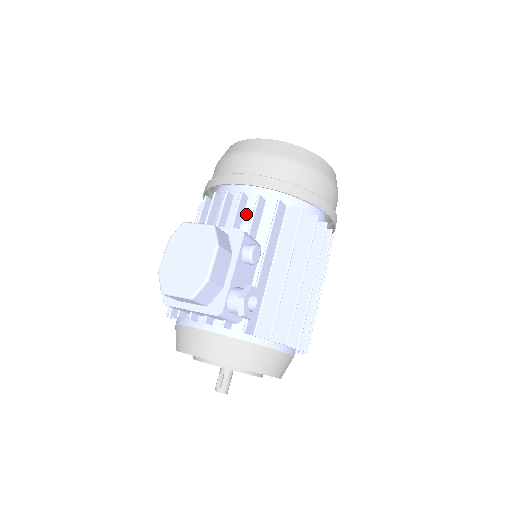
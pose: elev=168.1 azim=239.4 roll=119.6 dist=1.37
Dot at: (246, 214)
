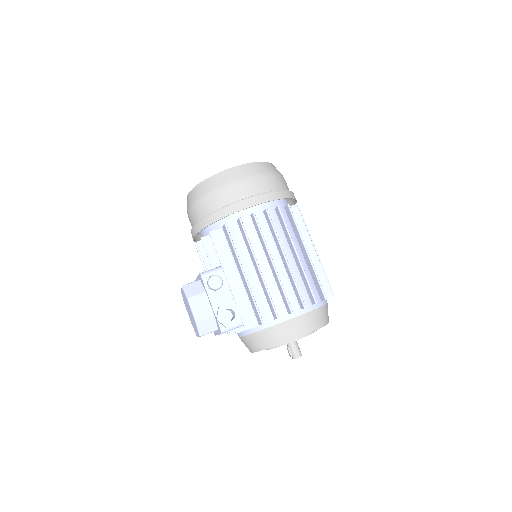
Dot at: occluded
